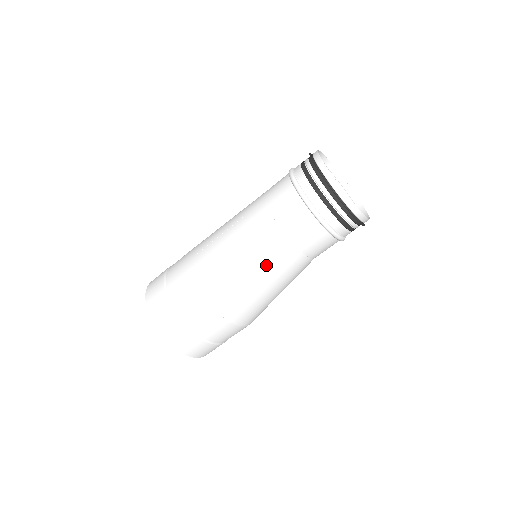
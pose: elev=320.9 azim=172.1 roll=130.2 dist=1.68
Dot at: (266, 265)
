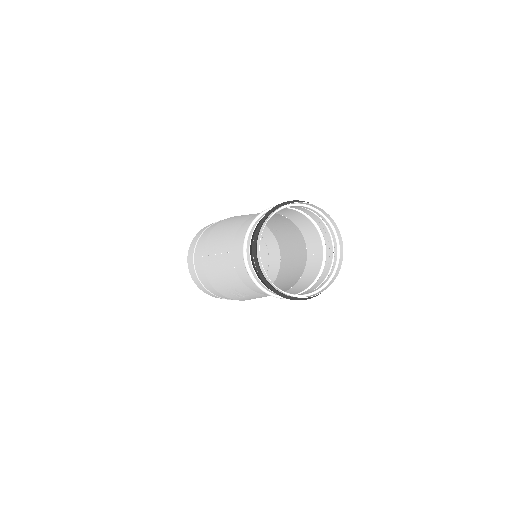
Dot at: (249, 295)
